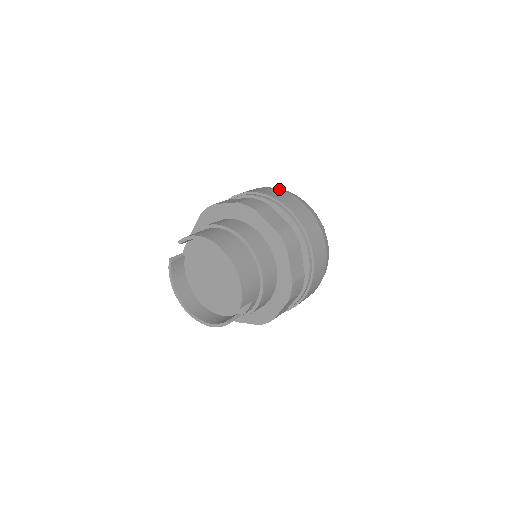
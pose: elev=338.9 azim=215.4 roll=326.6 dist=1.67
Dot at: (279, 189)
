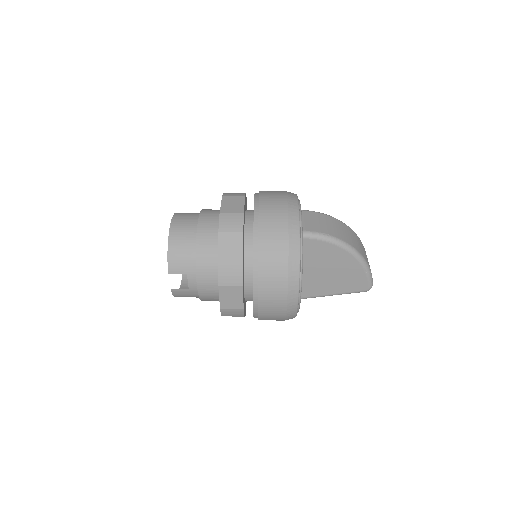
Dot at: (285, 191)
